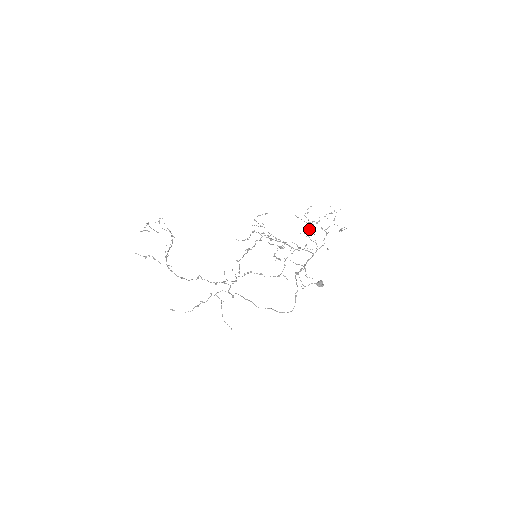
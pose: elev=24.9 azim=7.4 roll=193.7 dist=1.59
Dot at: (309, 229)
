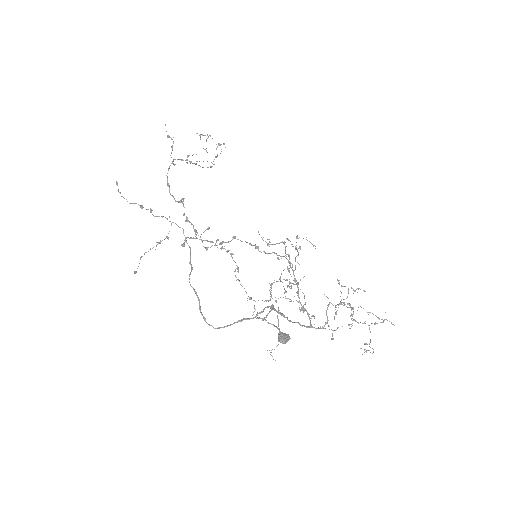
Dot at: (337, 304)
